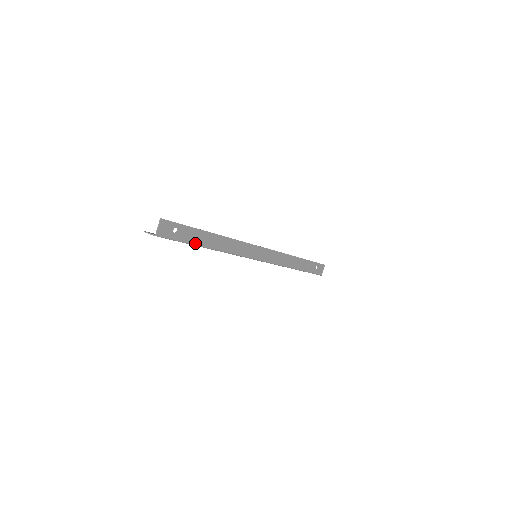
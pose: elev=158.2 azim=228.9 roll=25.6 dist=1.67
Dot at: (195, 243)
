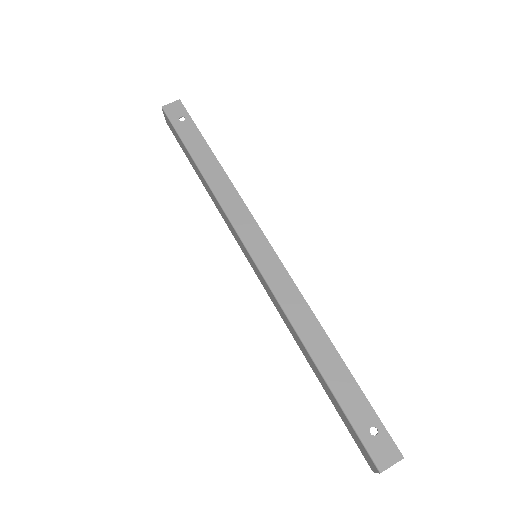
Dot at: (189, 148)
